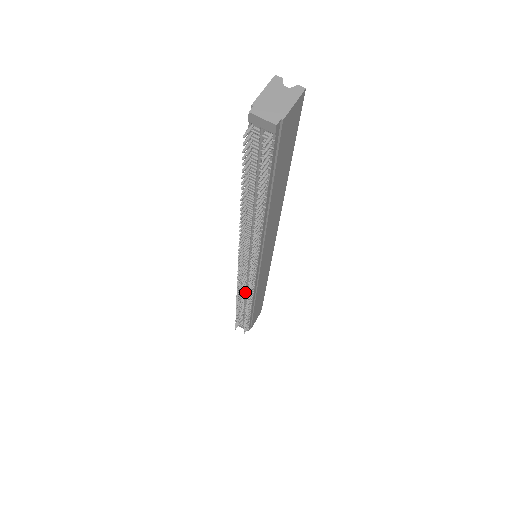
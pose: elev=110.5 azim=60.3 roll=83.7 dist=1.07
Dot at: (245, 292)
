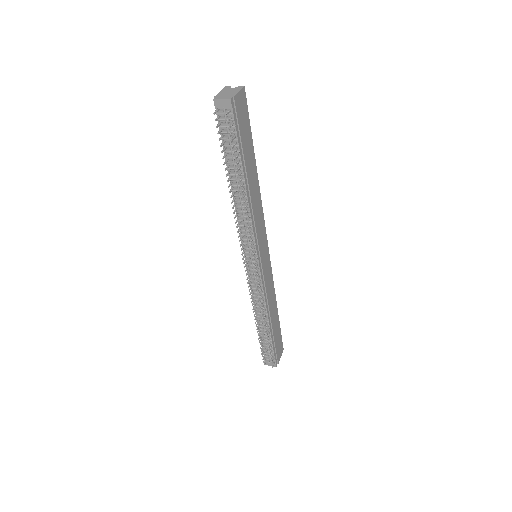
Dot at: (258, 302)
